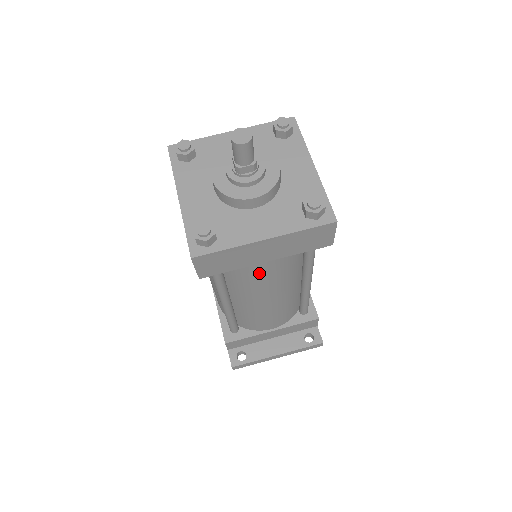
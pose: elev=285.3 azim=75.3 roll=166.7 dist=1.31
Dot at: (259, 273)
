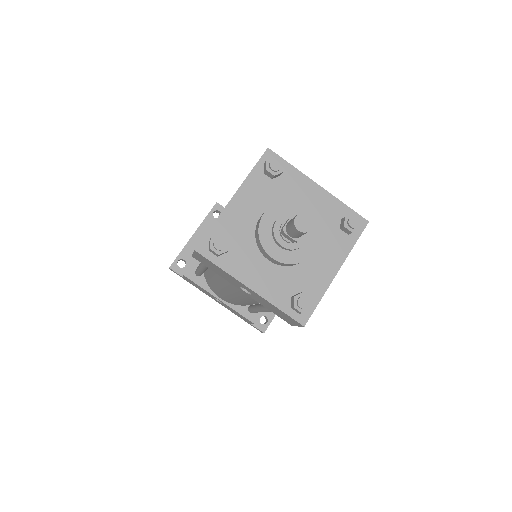
Dot at: occluded
